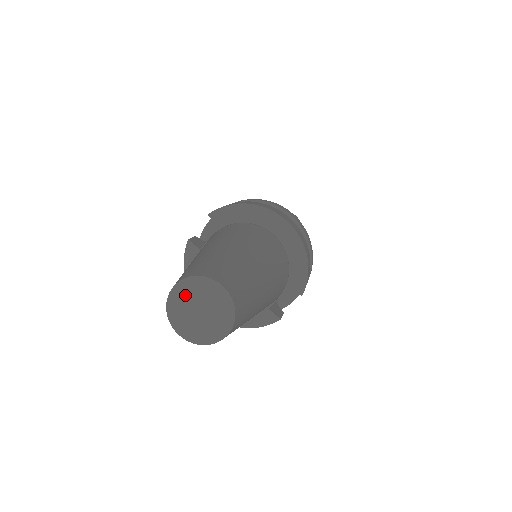
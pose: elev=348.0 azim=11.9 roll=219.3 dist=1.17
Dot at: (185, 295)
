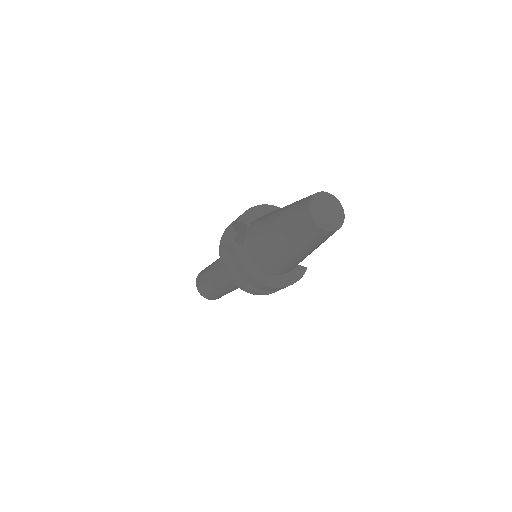
Dot at: (317, 206)
